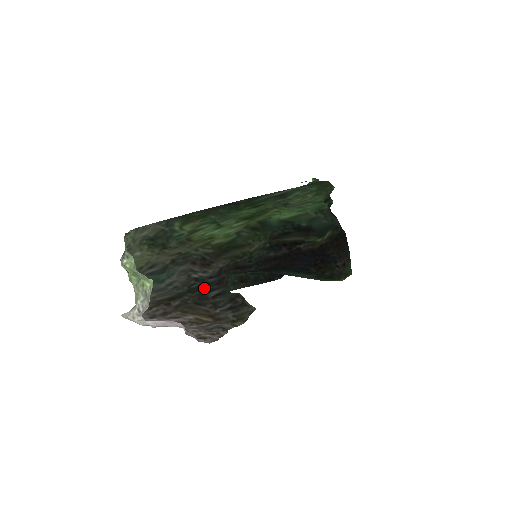
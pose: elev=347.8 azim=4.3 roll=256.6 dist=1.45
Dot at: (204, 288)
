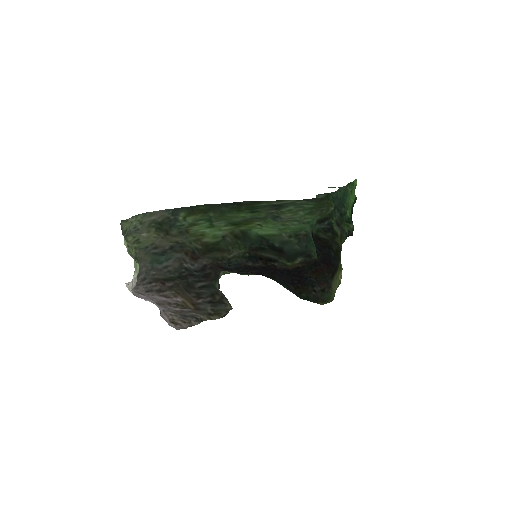
Dot at: (192, 278)
